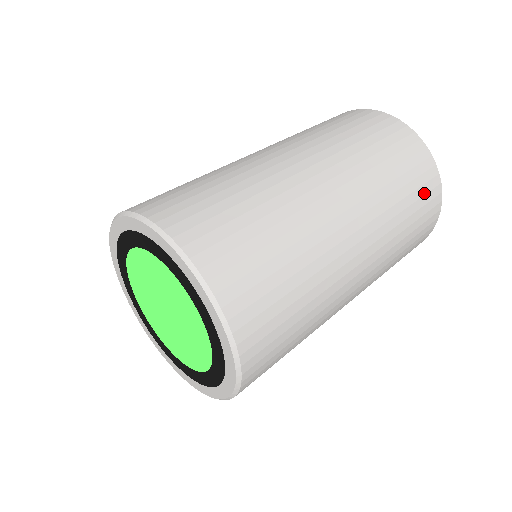
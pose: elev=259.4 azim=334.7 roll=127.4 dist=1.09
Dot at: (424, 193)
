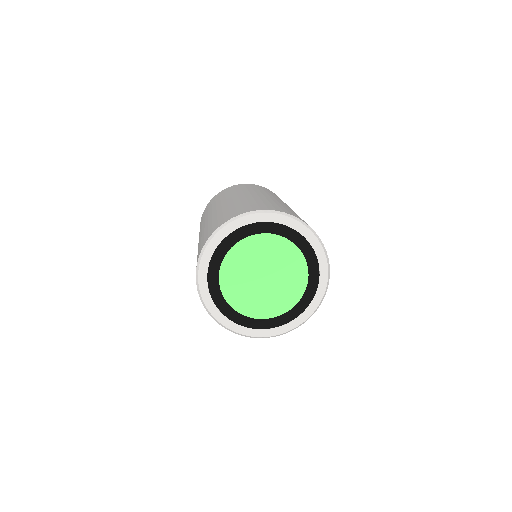
Dot at: occluded
